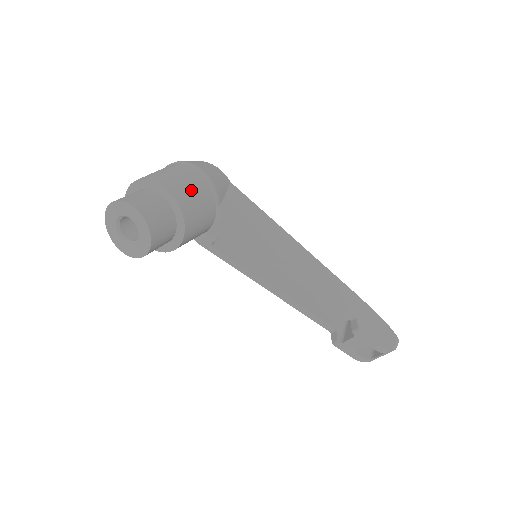
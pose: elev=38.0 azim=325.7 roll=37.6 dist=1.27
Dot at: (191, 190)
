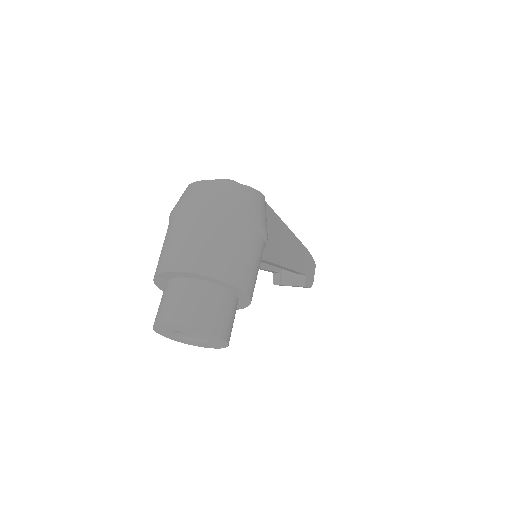
Dot at: (257, 270)
